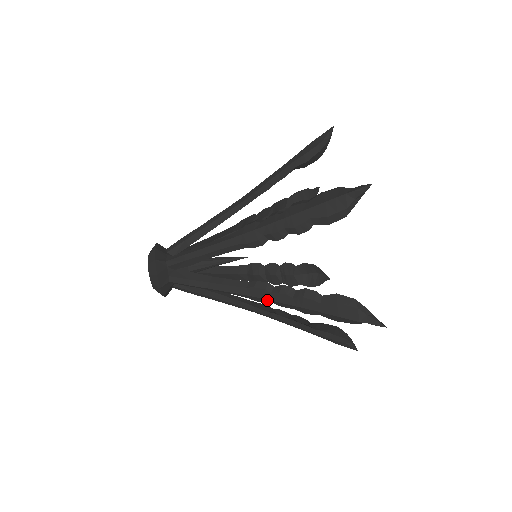
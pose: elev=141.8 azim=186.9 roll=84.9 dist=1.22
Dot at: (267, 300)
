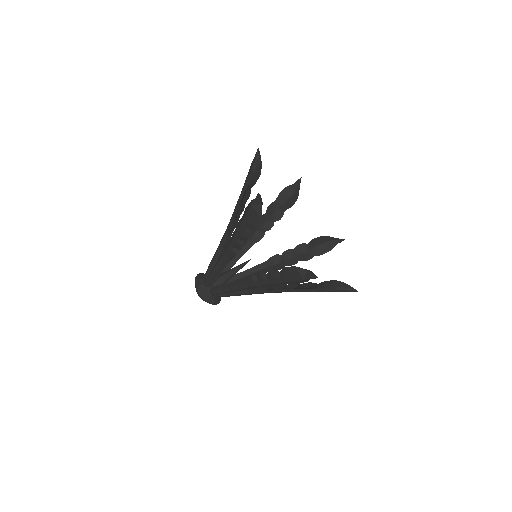
Dot at: (258, 286)
